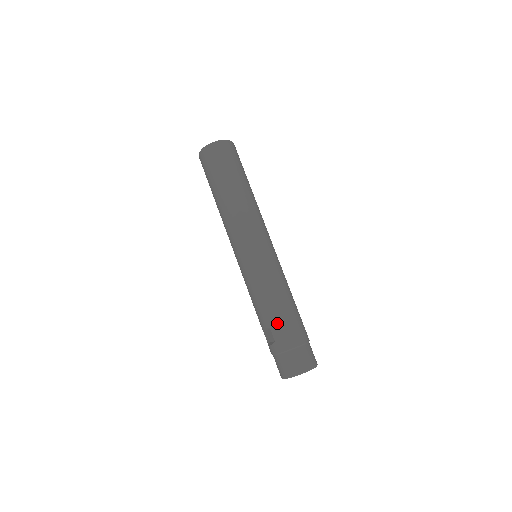
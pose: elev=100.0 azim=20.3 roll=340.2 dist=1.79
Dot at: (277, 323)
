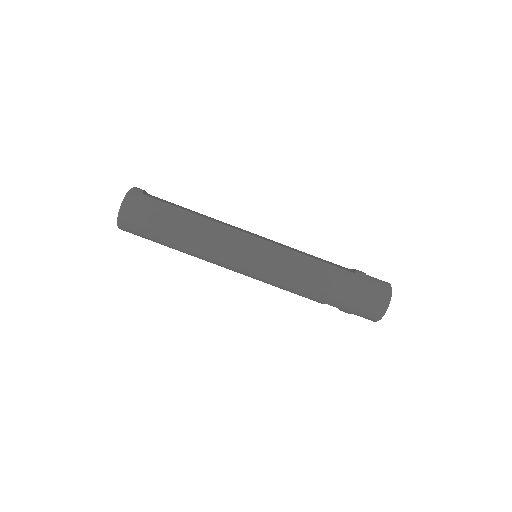
Dot at: (327, 299)
